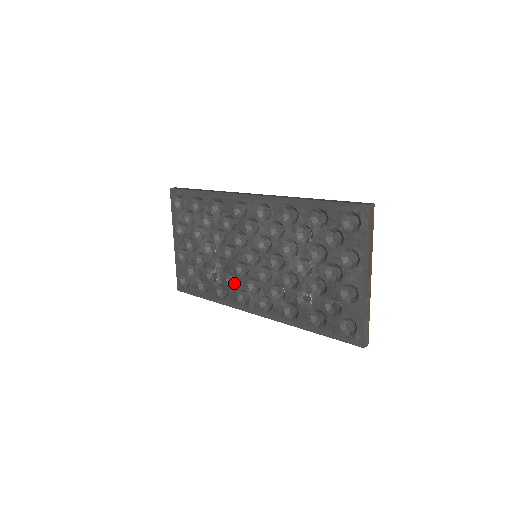
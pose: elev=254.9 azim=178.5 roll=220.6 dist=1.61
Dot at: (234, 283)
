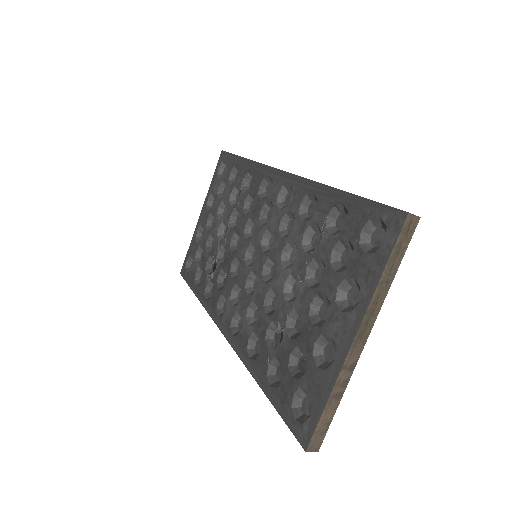
Dot at: (224, 284)
